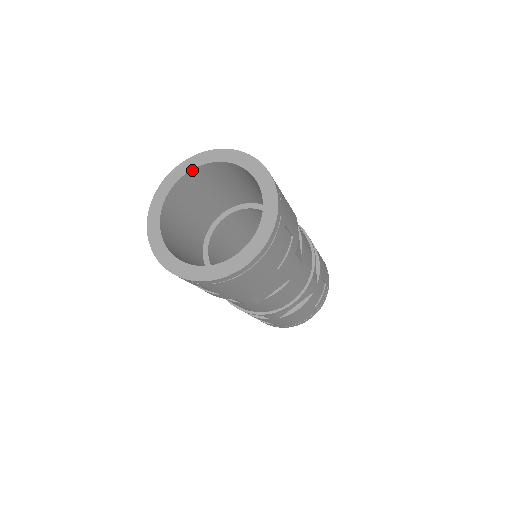
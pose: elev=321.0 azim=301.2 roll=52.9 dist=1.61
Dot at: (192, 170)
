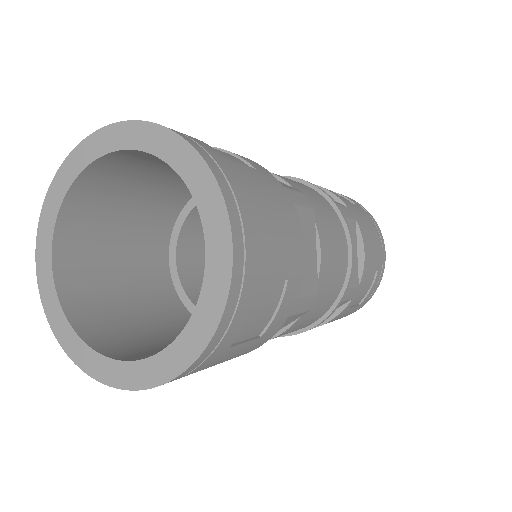
Dot at: (94, 162)
